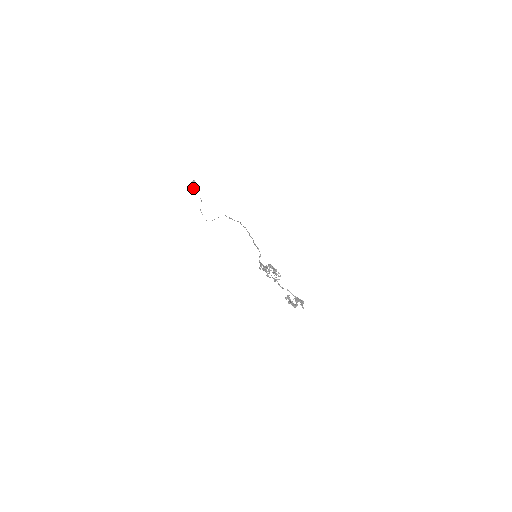
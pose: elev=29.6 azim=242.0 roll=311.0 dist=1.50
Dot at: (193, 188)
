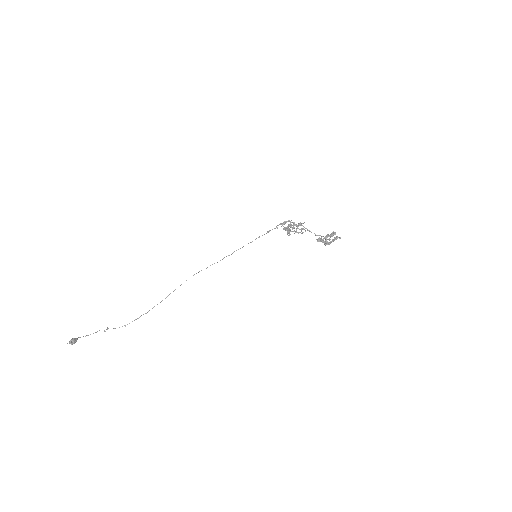
Dot at: (79, 337)
